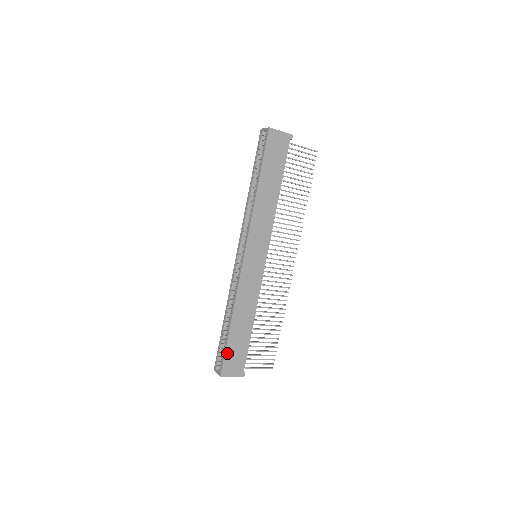
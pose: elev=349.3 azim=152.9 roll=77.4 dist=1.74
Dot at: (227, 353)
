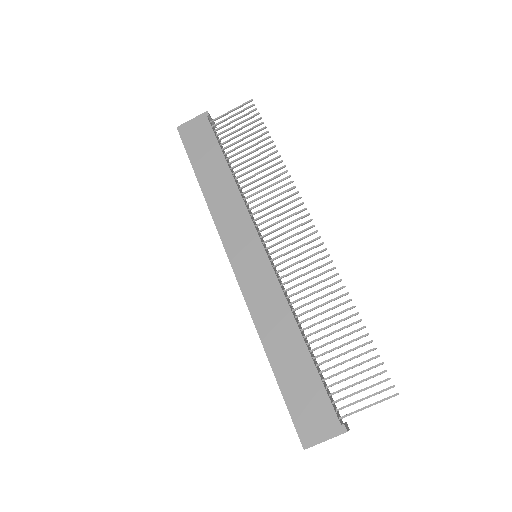
Dot at: (291, 406)
